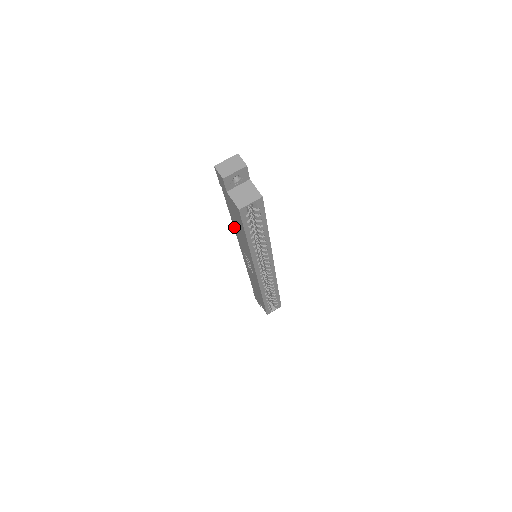
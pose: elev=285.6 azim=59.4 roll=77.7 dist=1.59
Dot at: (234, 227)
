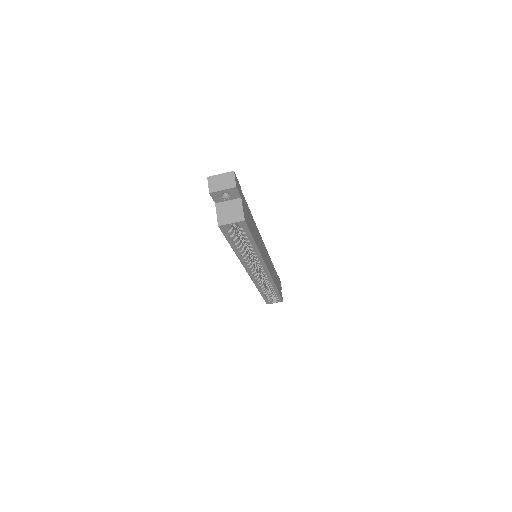
Dot at: occluded
